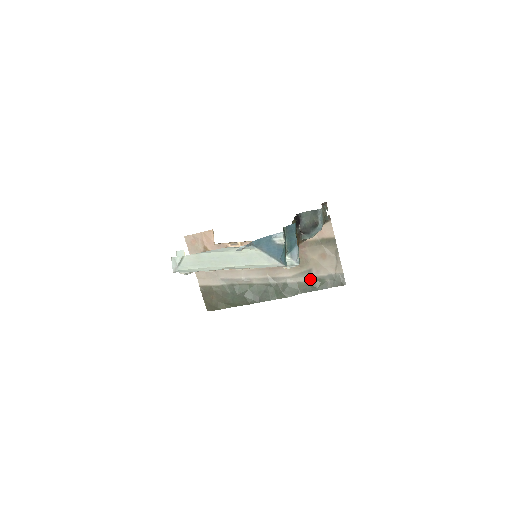
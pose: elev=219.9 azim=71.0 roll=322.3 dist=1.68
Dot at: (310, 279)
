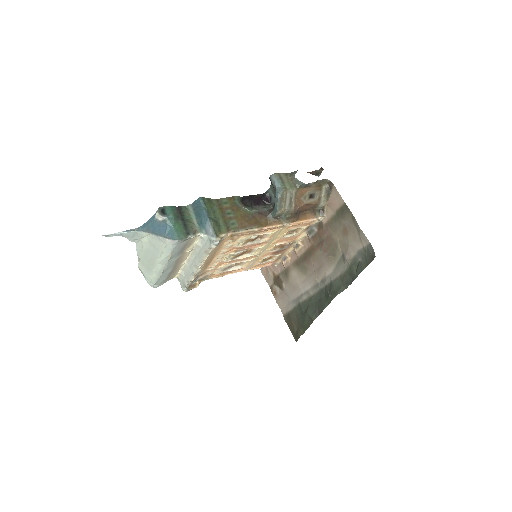
Dot at: (347, 267)
